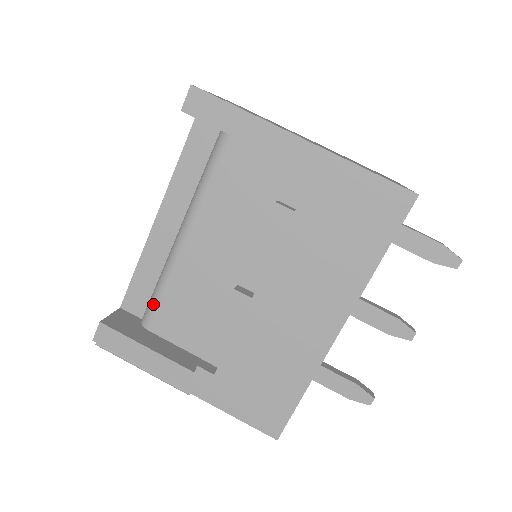
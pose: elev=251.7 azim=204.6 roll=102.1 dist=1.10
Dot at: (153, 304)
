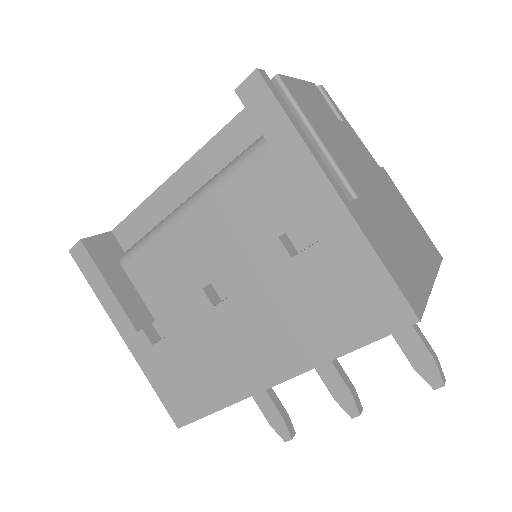
Dot at: (136, 248)
